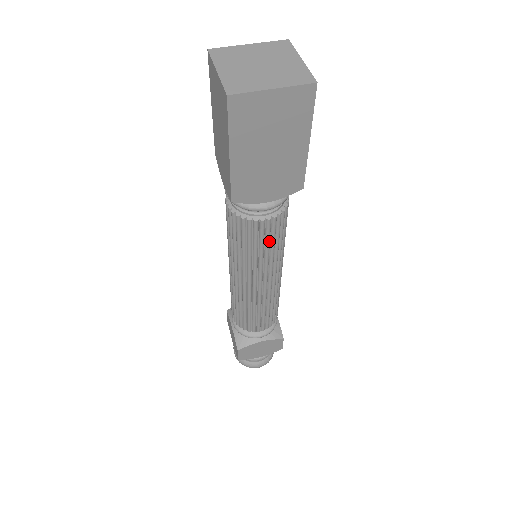
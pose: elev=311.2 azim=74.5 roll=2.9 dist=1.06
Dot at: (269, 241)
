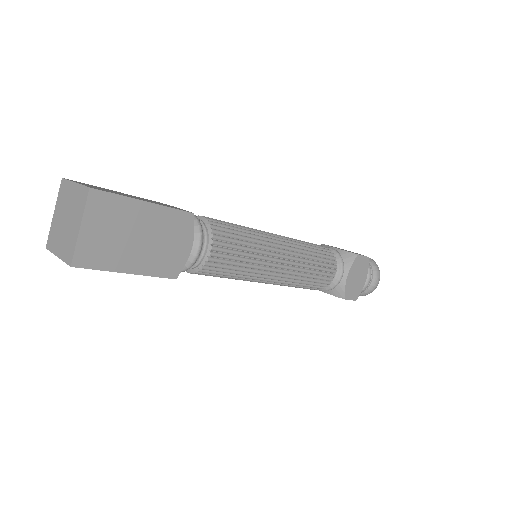
Dot at: (236, 251)
